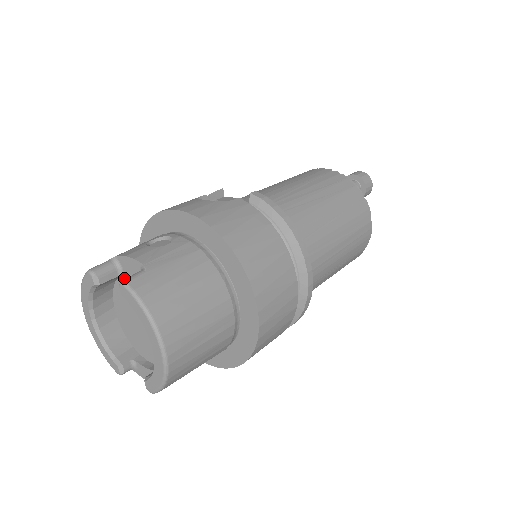
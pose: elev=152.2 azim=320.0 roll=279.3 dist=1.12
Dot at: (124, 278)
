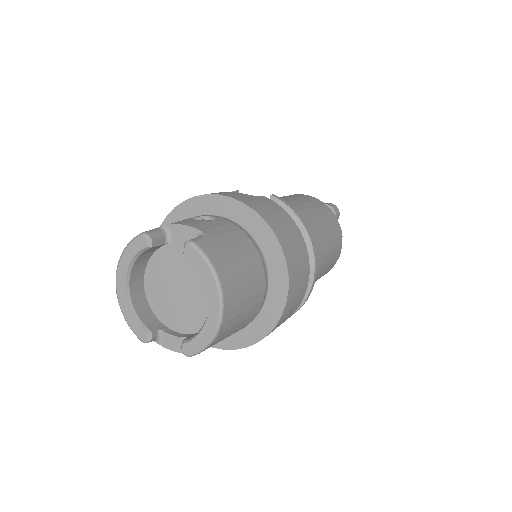
Dot at: (169, 247)
